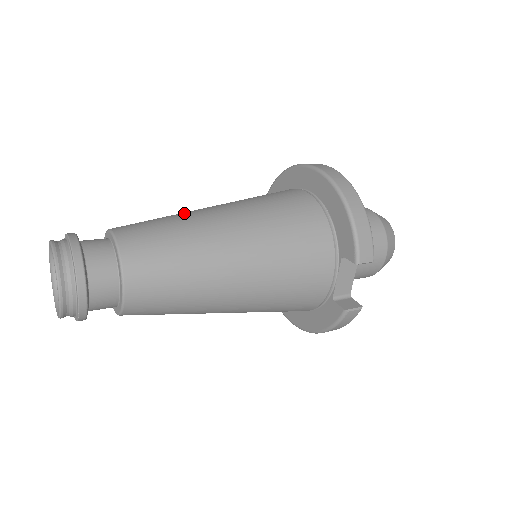
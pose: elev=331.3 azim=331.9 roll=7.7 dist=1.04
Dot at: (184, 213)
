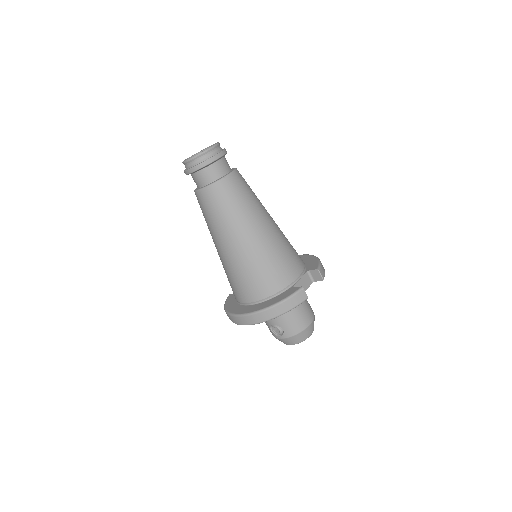
Dot at: occluded
